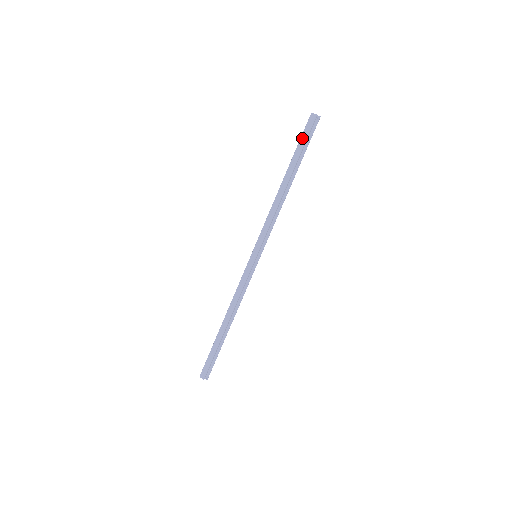
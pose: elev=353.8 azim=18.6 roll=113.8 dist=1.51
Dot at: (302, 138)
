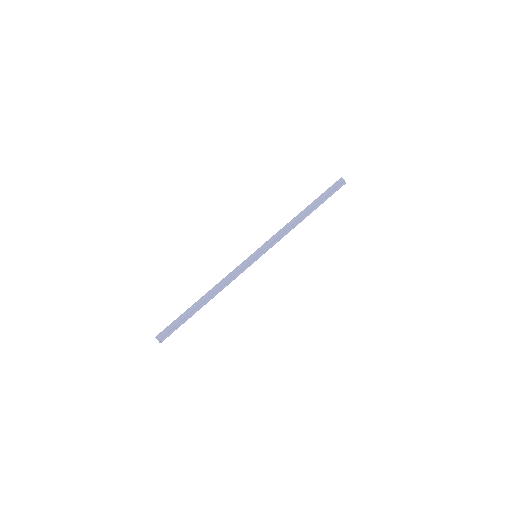
Dot at: (328, 190)
